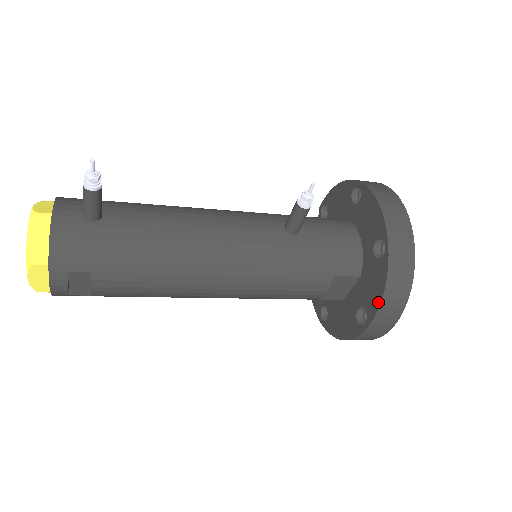
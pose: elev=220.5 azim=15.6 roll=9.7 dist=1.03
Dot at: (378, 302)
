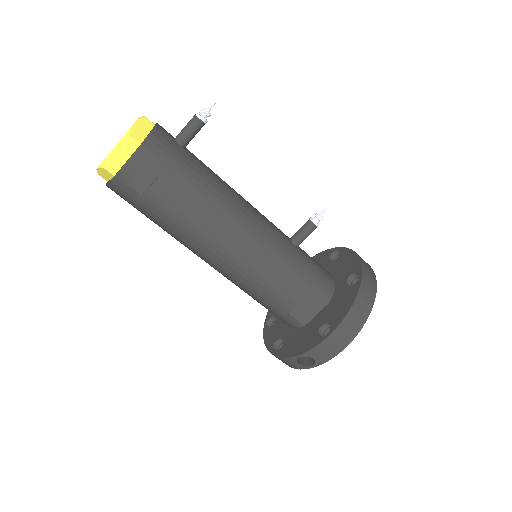
Dot at: (345, 312)
